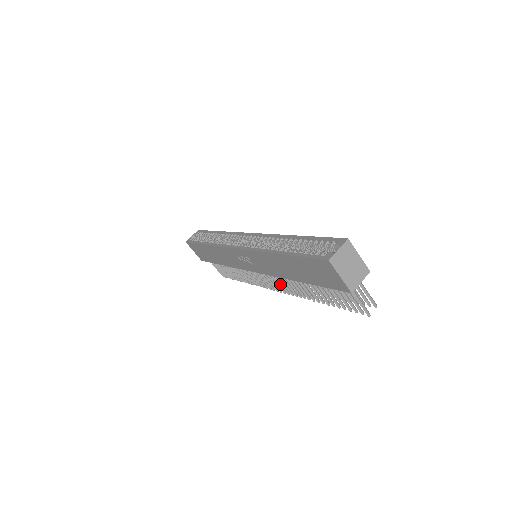
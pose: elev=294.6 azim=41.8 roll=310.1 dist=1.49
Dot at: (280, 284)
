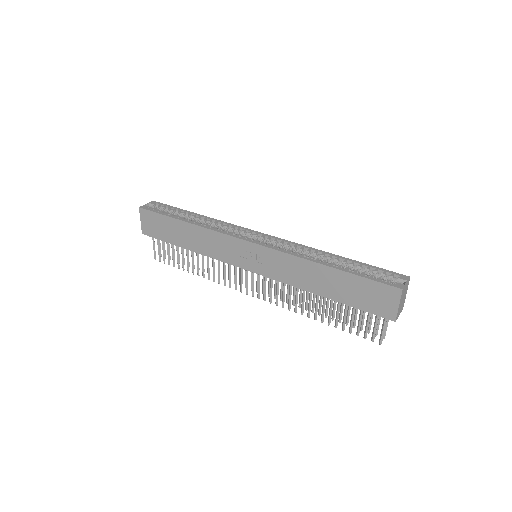
Dot at: (270, 291)
